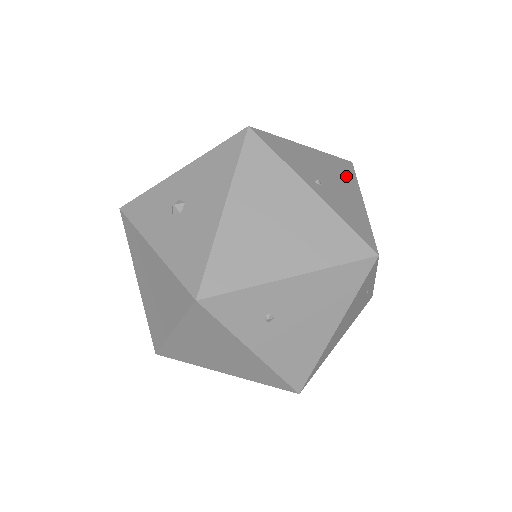
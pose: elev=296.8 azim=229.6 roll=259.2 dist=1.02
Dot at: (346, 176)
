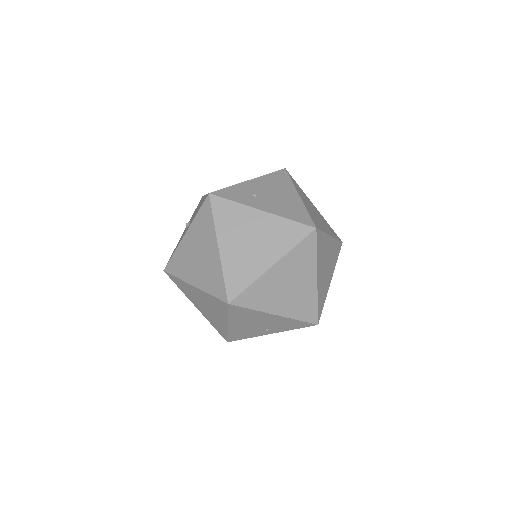
Dot at: occluded
